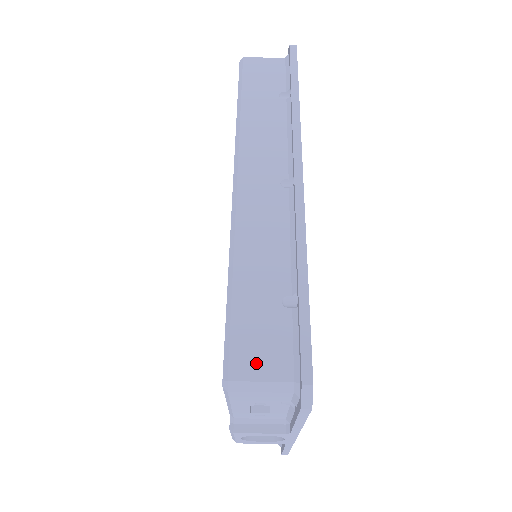
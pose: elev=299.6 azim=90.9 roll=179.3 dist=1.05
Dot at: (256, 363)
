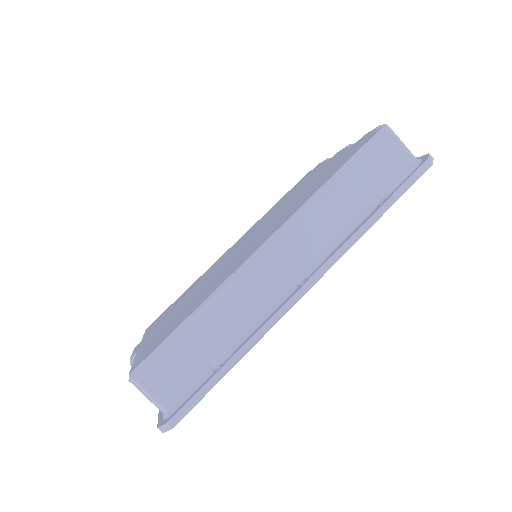
Dot at: (158, 382)
